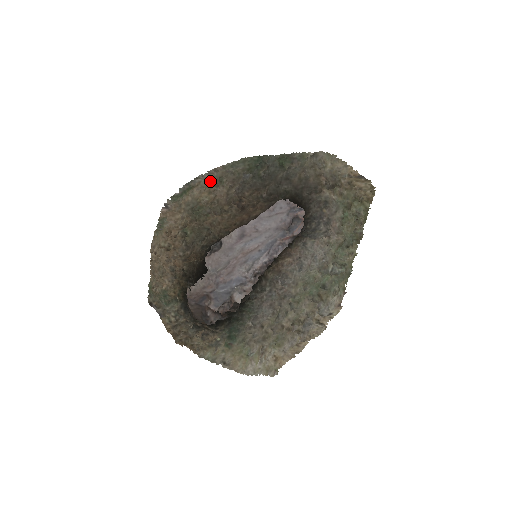
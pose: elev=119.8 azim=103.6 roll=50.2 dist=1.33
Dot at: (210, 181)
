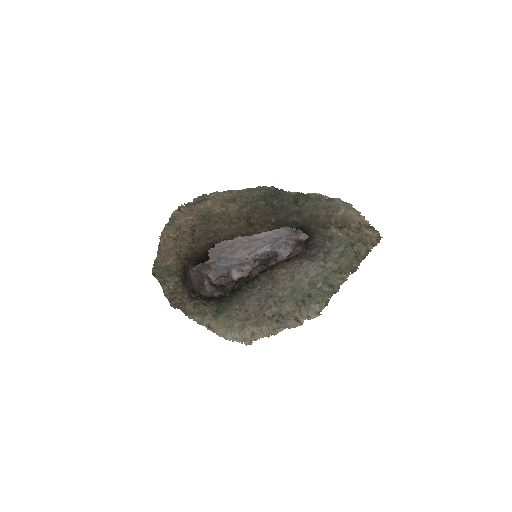
Dot at: (224, 198)
